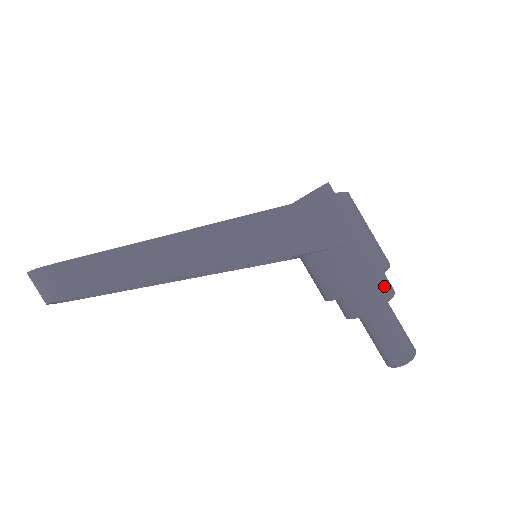
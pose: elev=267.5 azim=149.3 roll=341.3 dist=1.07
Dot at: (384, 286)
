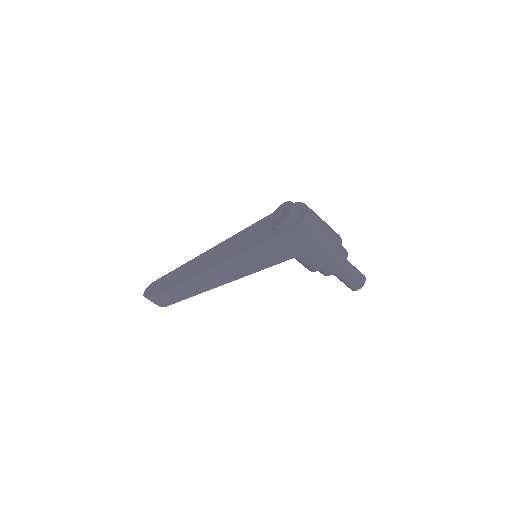
Dot at: (336, 262)
